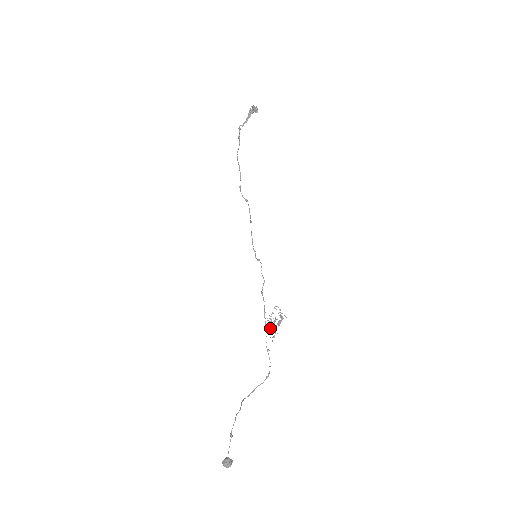
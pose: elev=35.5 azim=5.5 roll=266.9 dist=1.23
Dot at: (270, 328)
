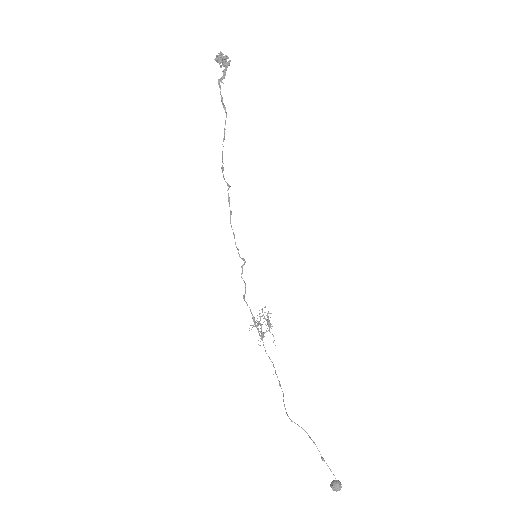
Dot at: occluded
